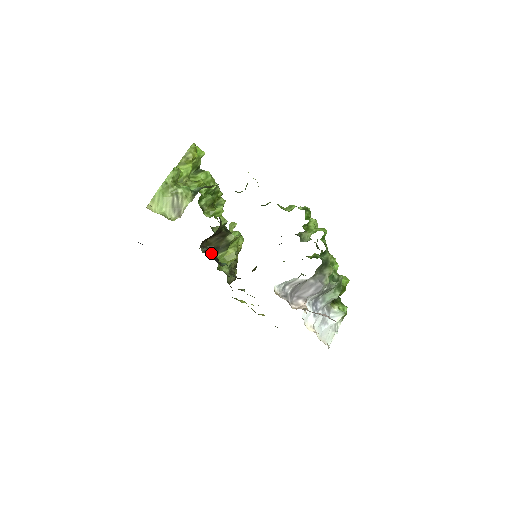
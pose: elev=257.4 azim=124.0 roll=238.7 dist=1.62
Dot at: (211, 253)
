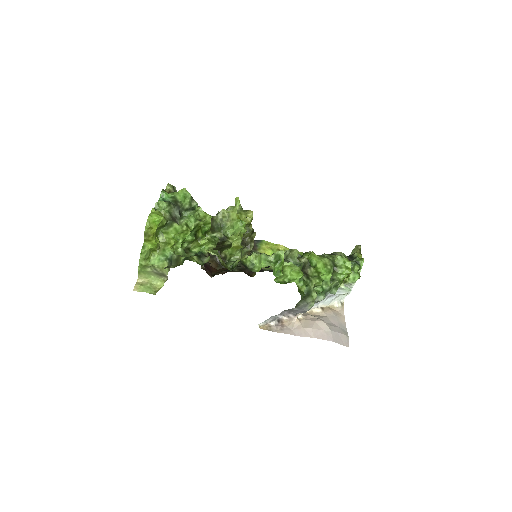
Dot at: occluded
